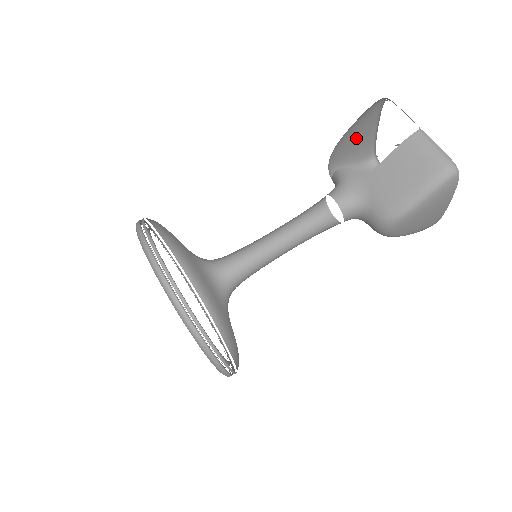
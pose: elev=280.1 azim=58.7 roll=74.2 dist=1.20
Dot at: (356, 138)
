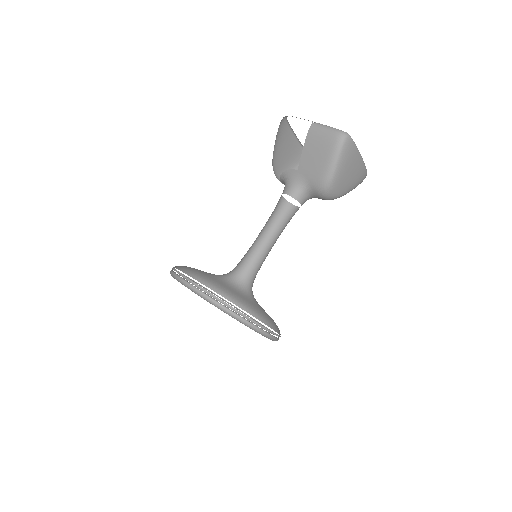
Dot at: (285, 150)
